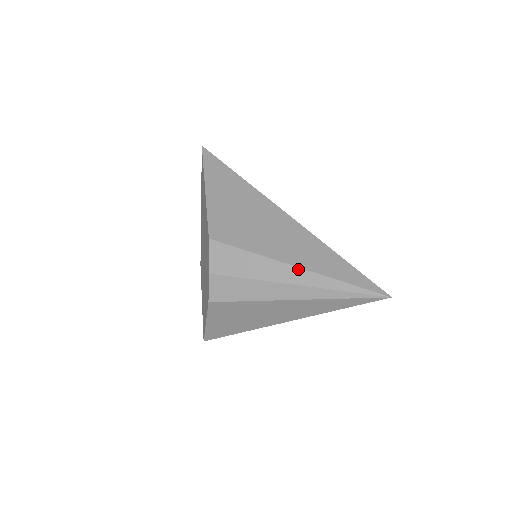
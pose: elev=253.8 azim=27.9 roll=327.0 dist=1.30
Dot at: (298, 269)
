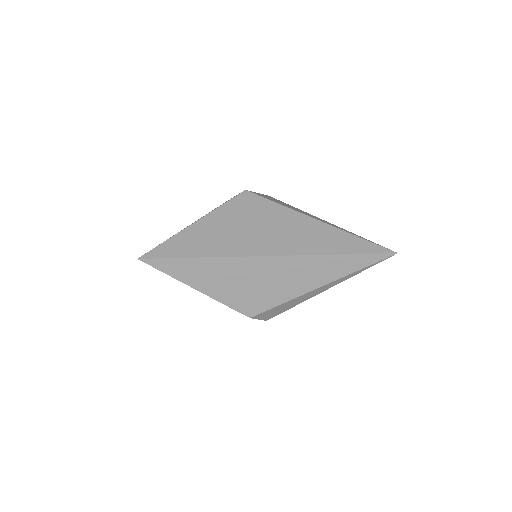
Dot at: (325, 286)
